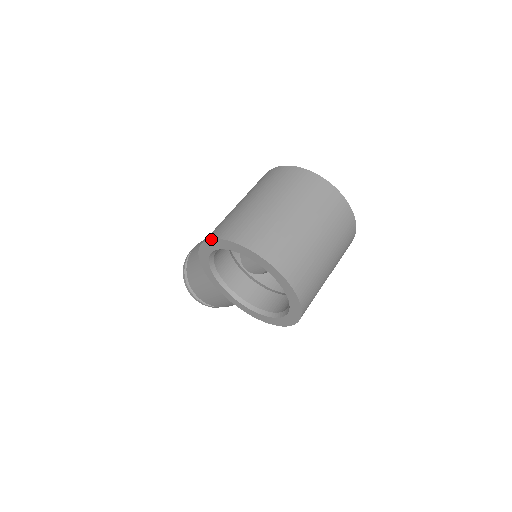
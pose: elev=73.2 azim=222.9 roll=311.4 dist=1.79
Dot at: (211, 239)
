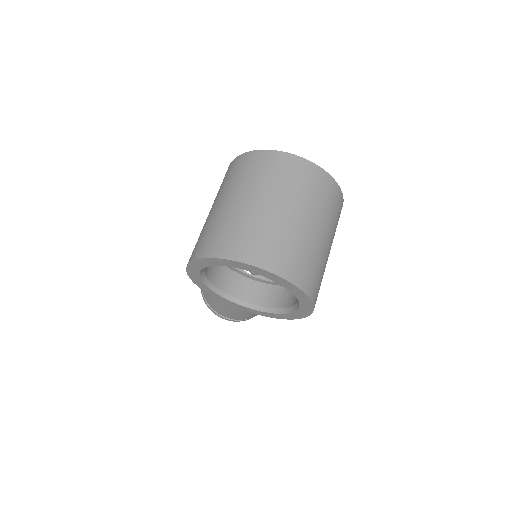
Dot at: (189, 263)
